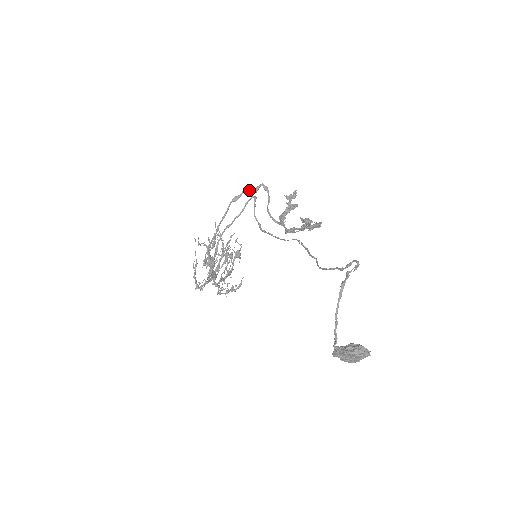
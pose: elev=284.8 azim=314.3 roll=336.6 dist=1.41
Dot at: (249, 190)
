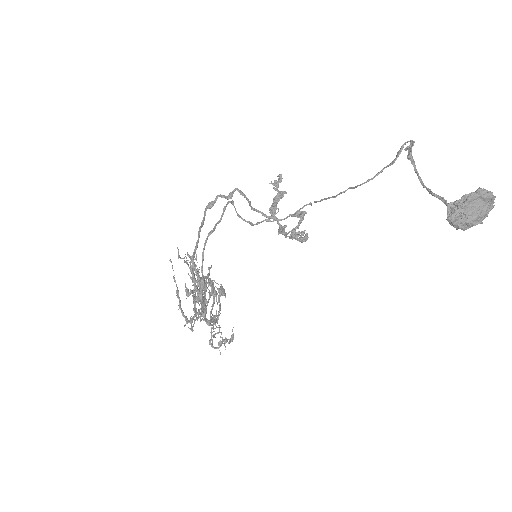
Dot at: (223, 195)
